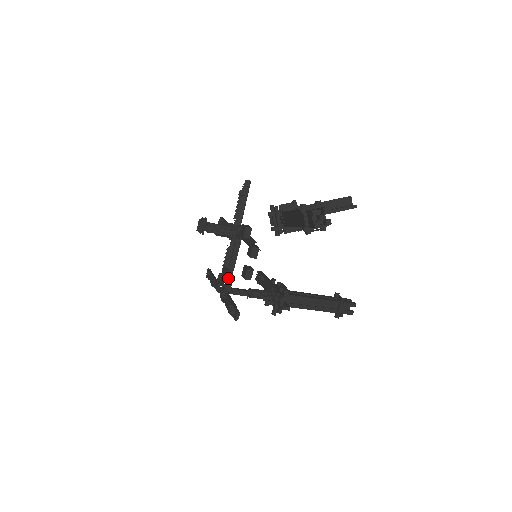
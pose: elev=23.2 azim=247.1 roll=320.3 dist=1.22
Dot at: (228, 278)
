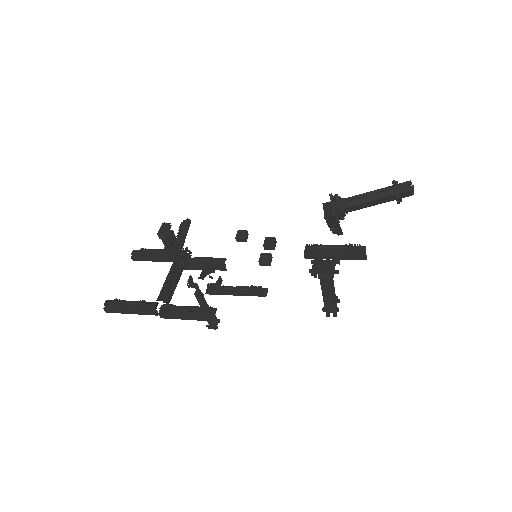
Dot at: (169, 298)
